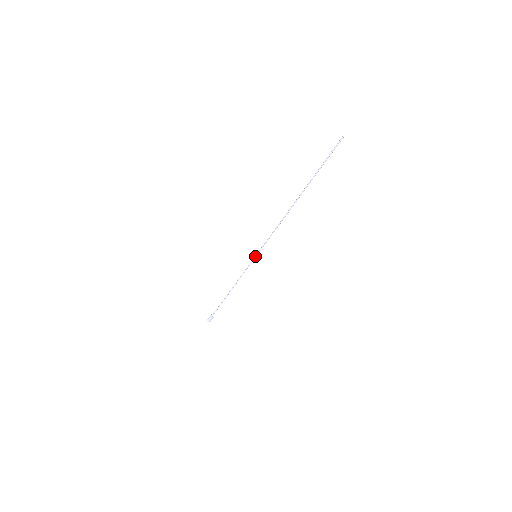
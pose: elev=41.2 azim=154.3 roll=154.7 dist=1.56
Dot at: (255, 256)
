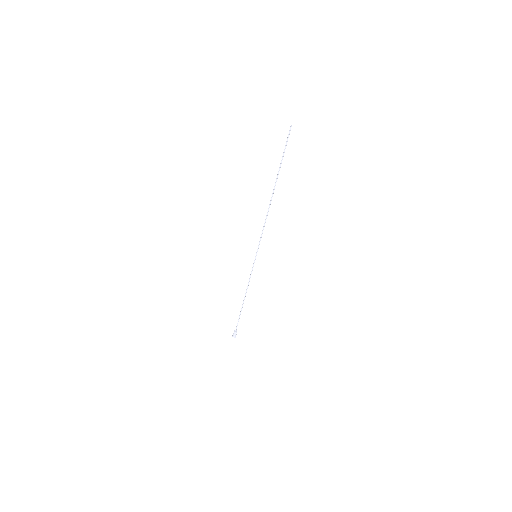
Dot at: (255, 256)
